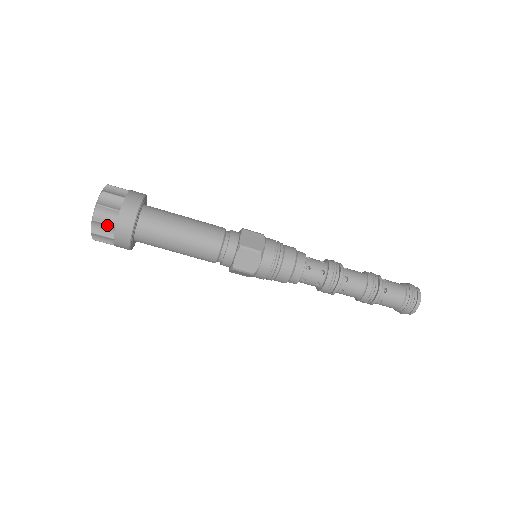
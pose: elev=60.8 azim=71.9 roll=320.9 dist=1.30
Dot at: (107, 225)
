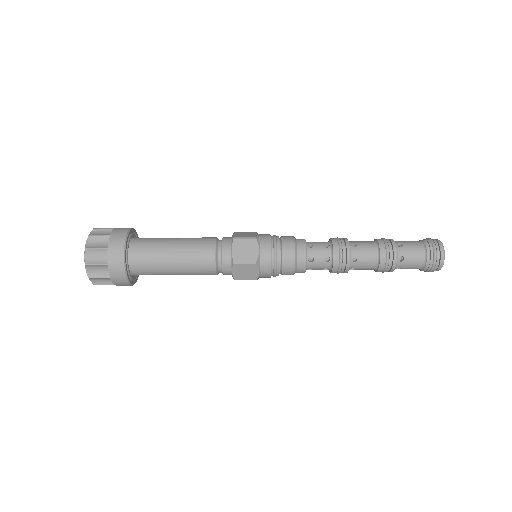
Dot at: (99, 251)
